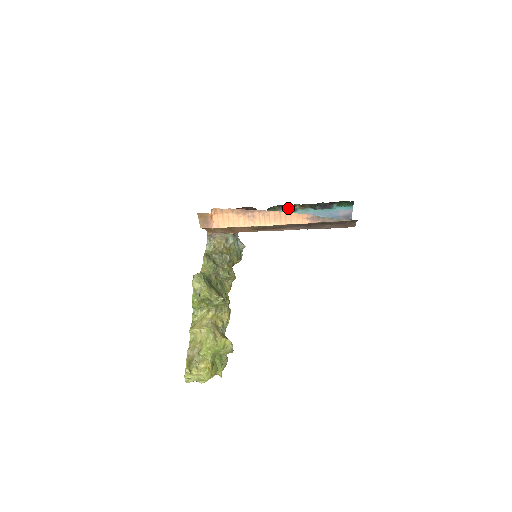
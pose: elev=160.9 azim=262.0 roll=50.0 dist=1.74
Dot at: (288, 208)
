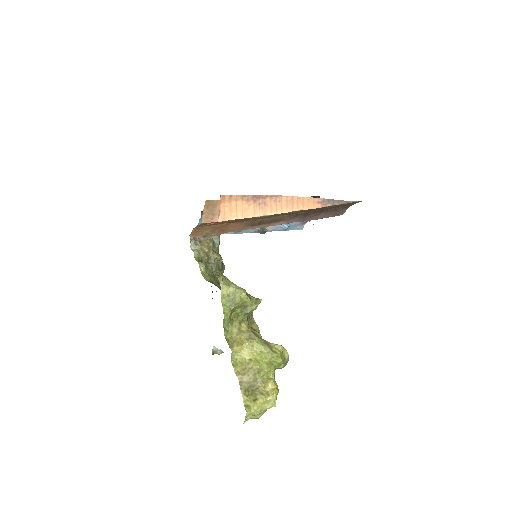
Dot at: occluded
